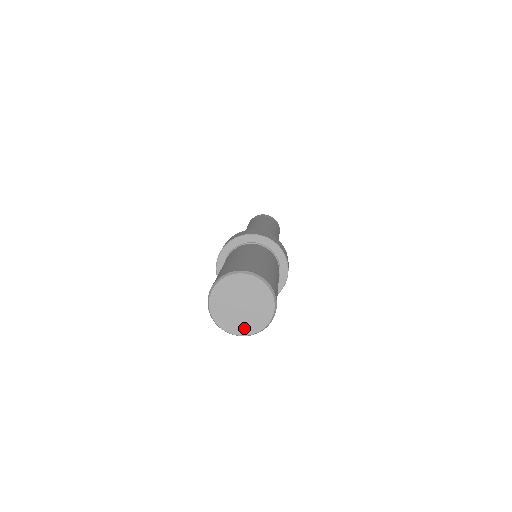
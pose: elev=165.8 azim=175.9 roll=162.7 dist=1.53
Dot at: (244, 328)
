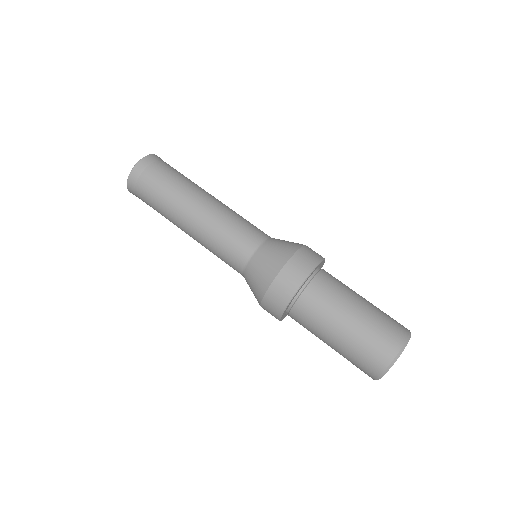
Dot at: occluded
